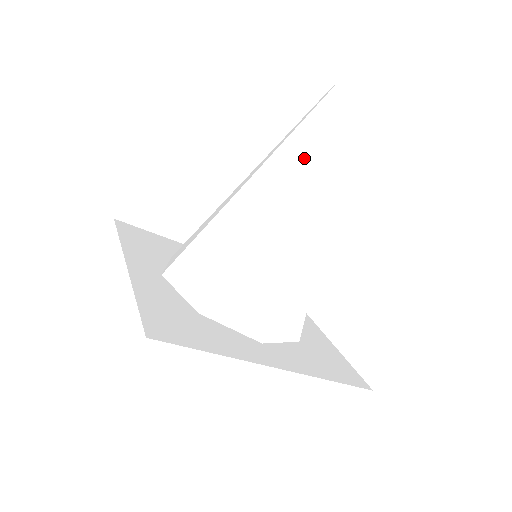
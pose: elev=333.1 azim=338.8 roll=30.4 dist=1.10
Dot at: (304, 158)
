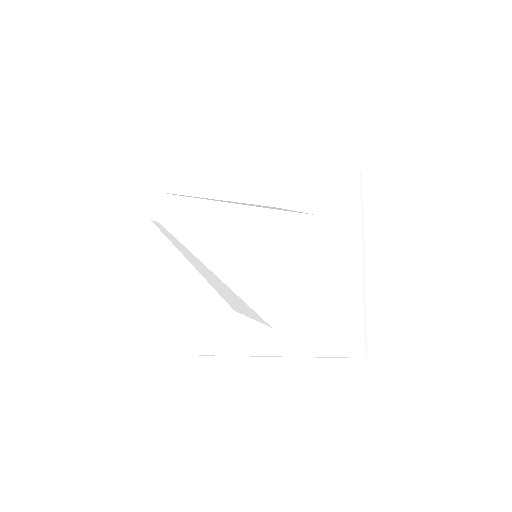
Dot at: (187, 257)
